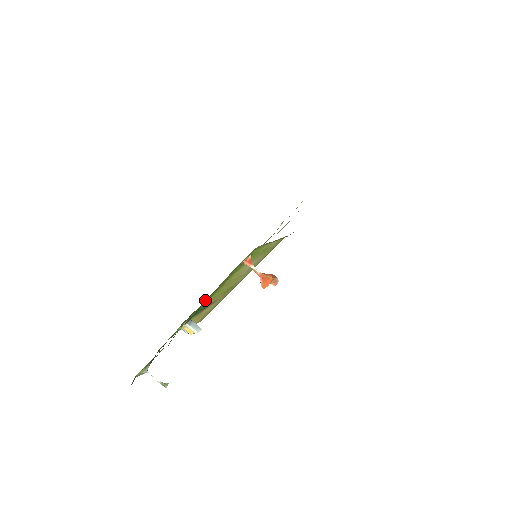
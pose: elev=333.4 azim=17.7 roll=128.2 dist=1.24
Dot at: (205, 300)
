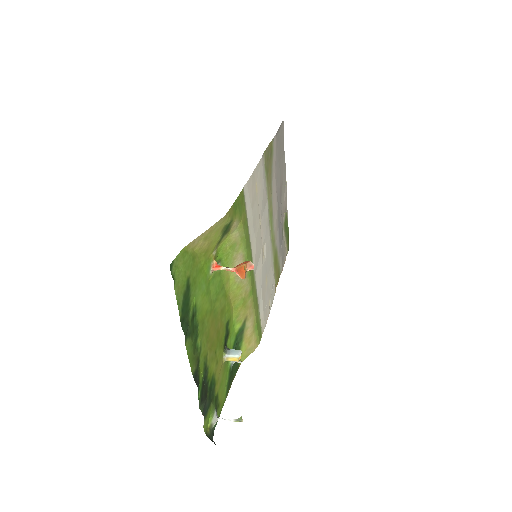
Dot at: (195, 325)
